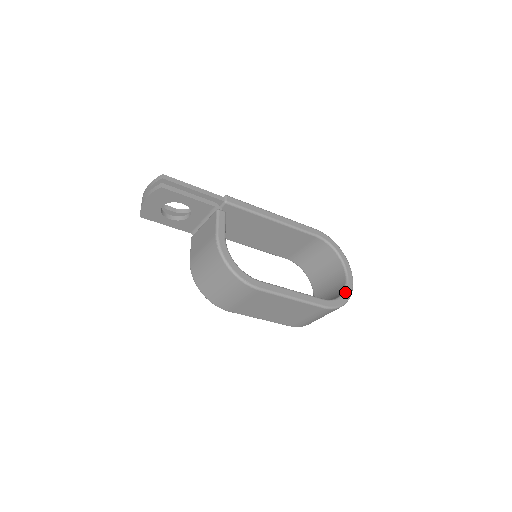
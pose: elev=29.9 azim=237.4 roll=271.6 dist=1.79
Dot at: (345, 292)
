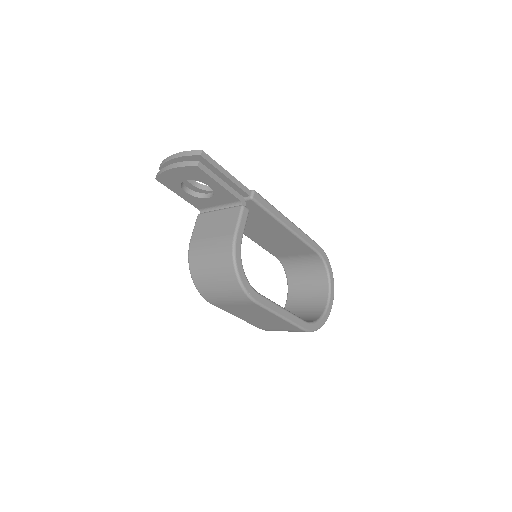
Dot at: (324, 316)
